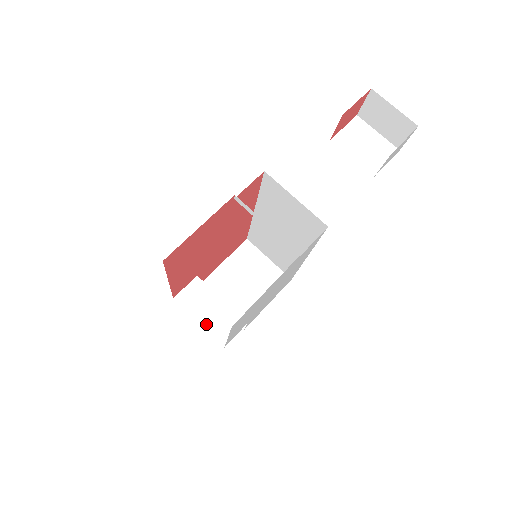
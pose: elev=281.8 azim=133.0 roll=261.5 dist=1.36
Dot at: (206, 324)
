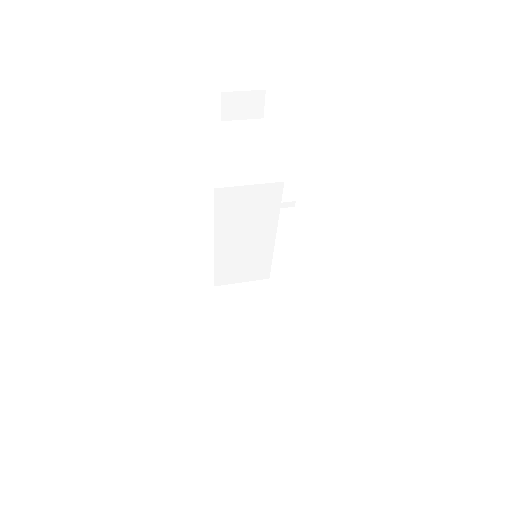
Dot at: (273, 340)
